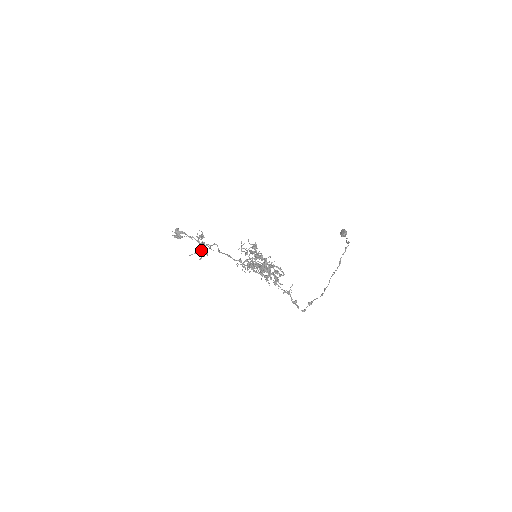
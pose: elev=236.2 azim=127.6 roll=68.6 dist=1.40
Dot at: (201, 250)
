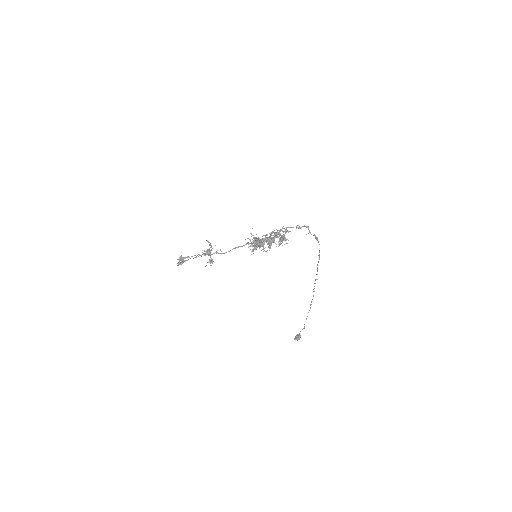
Dot at: (210, 252)
